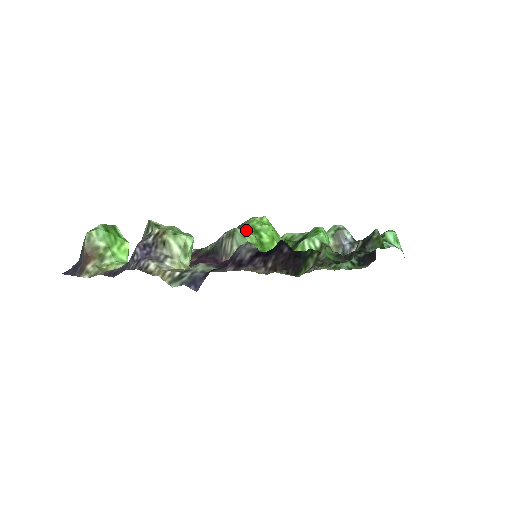
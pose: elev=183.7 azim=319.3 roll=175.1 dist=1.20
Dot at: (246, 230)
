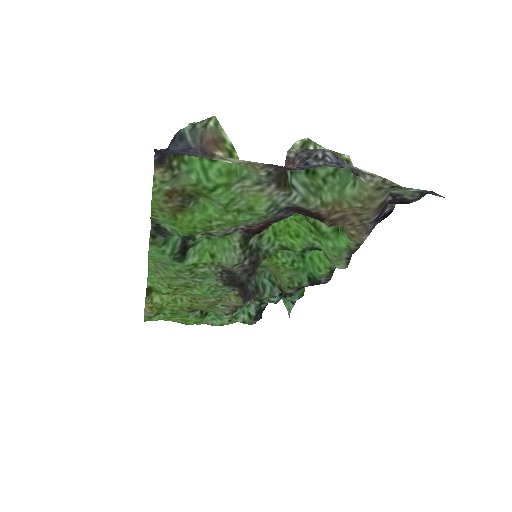
Dot at: occluded
